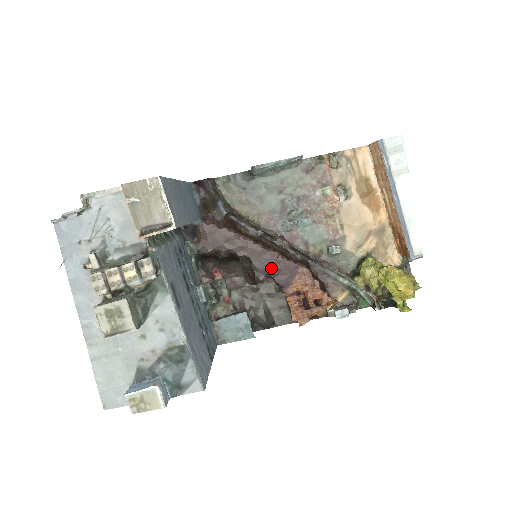
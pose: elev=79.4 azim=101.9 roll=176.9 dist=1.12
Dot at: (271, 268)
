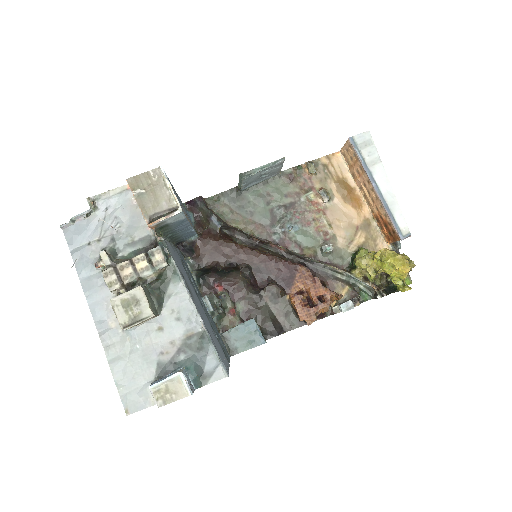
Dot at: (271, 272)
